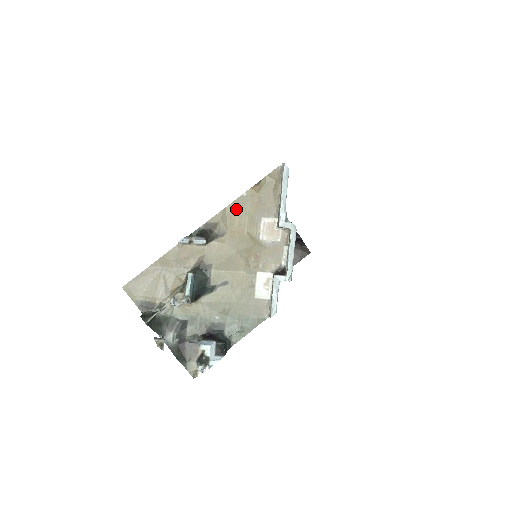
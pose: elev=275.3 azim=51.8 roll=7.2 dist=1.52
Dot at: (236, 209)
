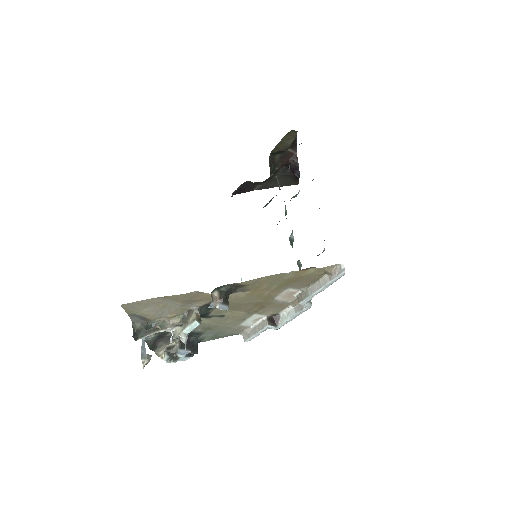
Dot at: (272, 280)
